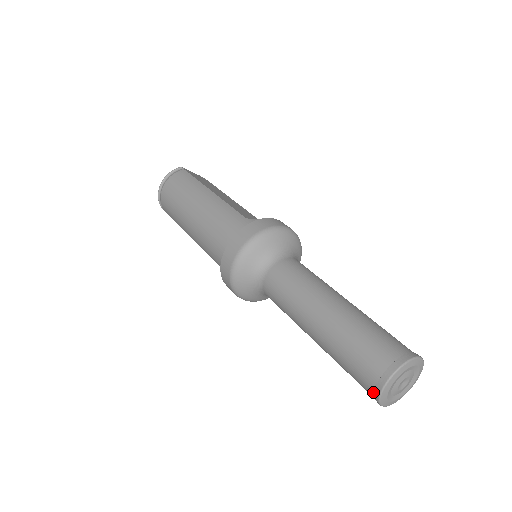
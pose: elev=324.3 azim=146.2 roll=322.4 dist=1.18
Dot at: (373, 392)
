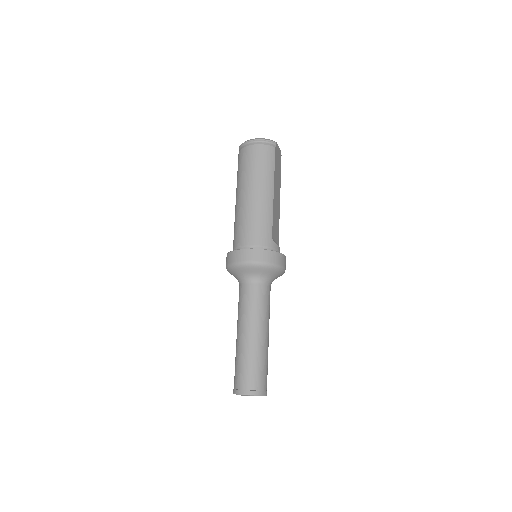
Dot at: (236, 389)
